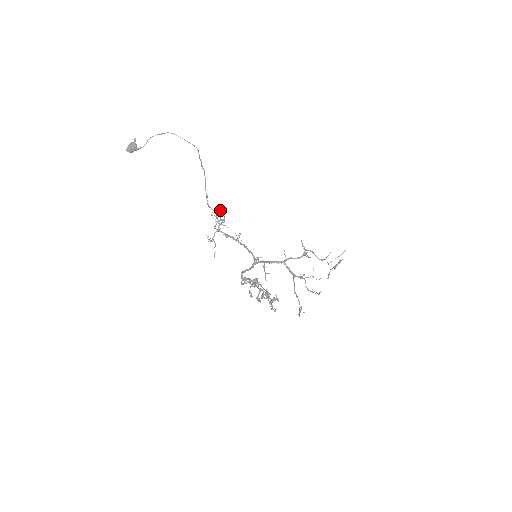
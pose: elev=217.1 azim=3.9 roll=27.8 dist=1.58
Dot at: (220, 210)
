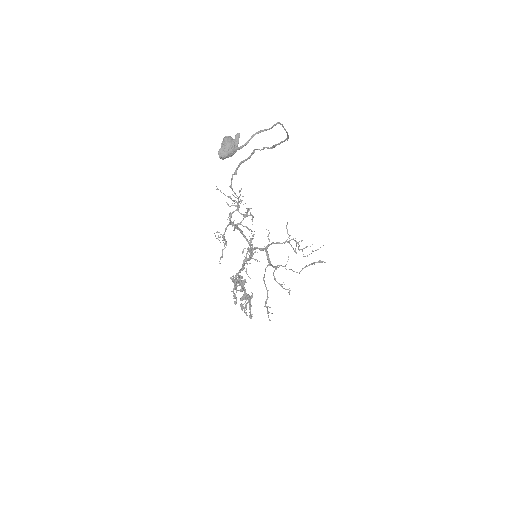
Dot at: (239, 191)
